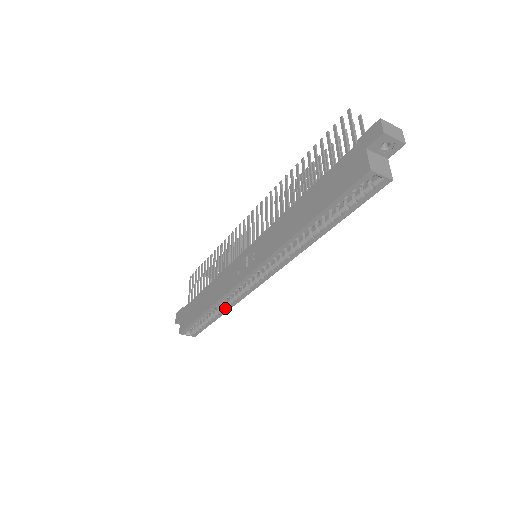
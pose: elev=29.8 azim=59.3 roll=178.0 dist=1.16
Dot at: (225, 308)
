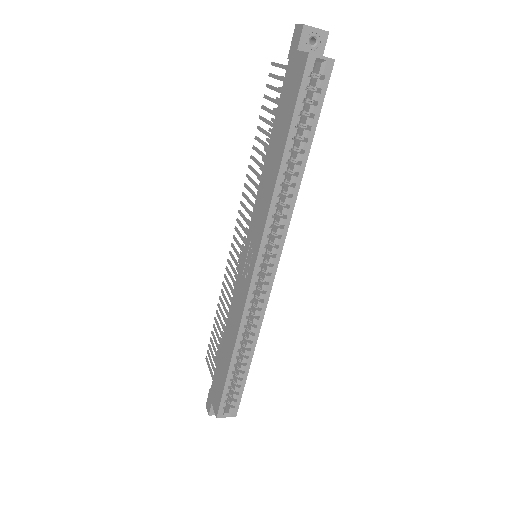
Dot at: (251, 342)
